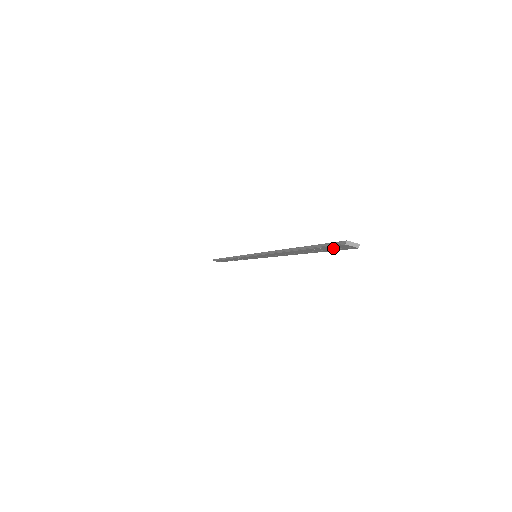
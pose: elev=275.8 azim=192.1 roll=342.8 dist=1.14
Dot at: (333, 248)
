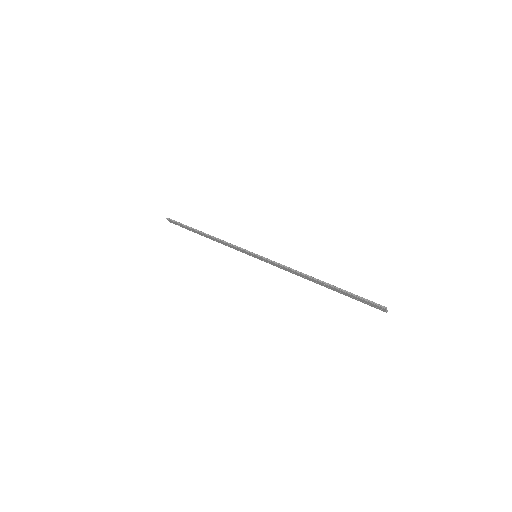
Dot at: (367, 302)
